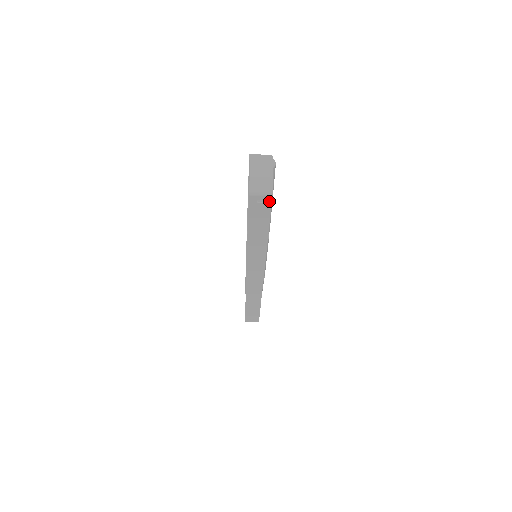
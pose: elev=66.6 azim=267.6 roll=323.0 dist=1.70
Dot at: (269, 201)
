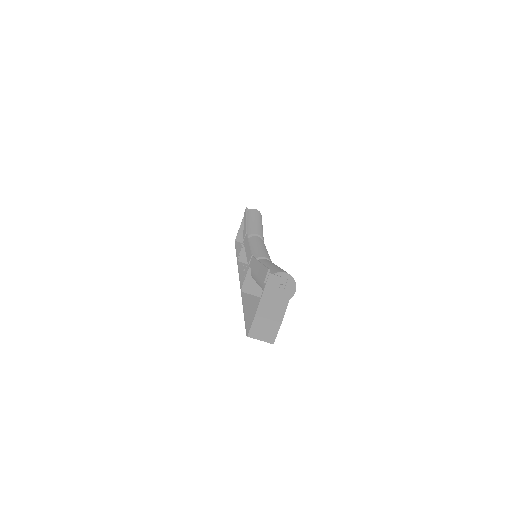
Dot at: occluded
